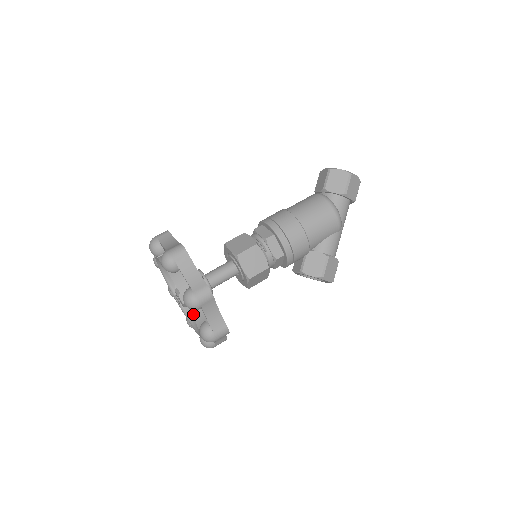
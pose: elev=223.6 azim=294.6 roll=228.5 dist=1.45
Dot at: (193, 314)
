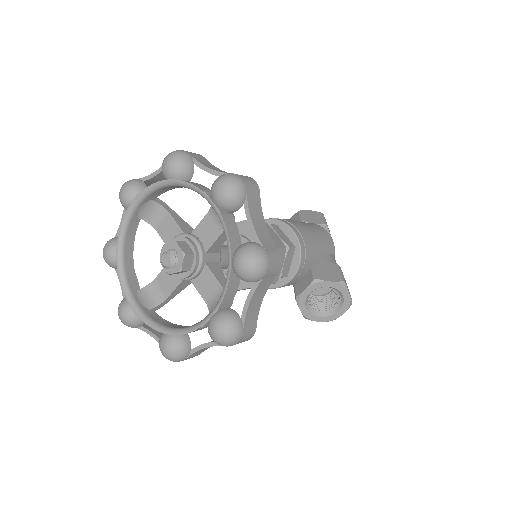
Dot at: (225, 223)
